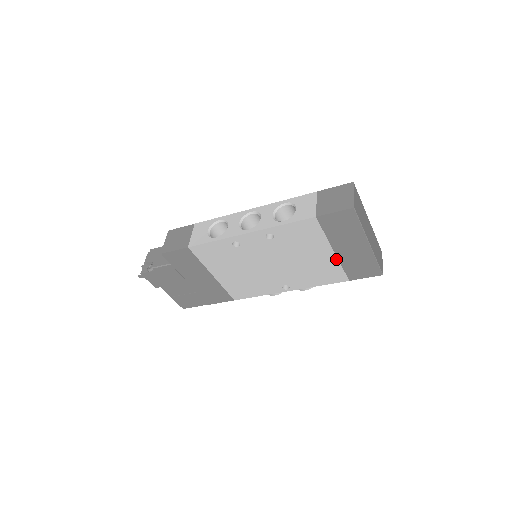
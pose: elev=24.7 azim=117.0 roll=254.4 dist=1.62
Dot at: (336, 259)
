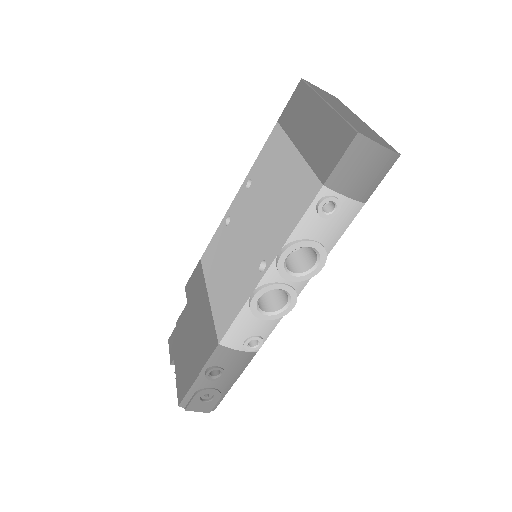
Dot at: (302, 160)
